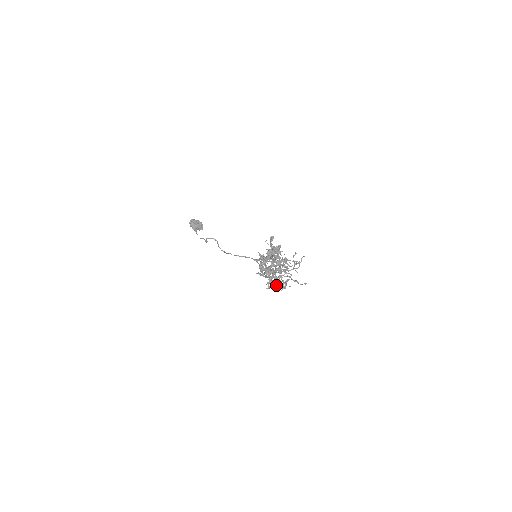
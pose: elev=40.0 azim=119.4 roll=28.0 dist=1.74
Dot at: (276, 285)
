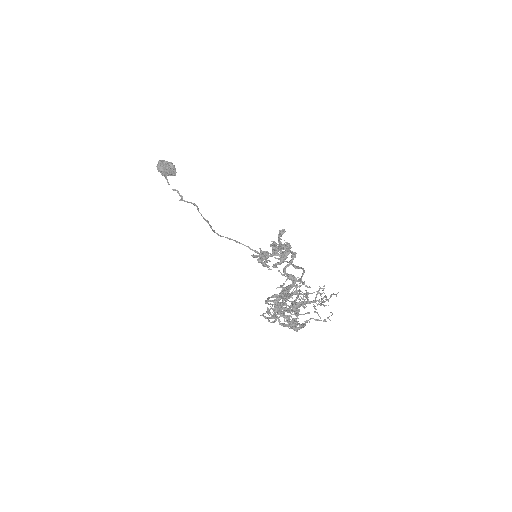
Dot at: (287, 321)
